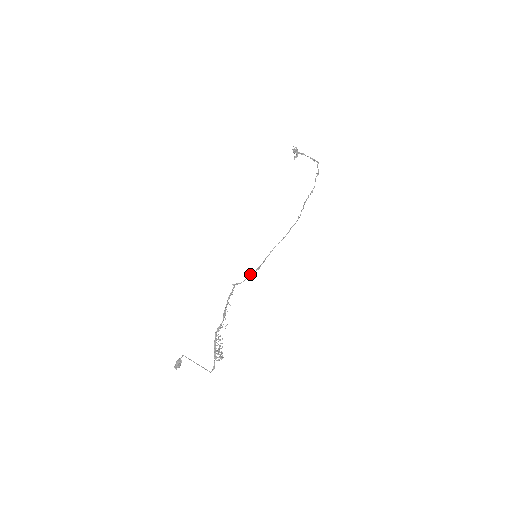
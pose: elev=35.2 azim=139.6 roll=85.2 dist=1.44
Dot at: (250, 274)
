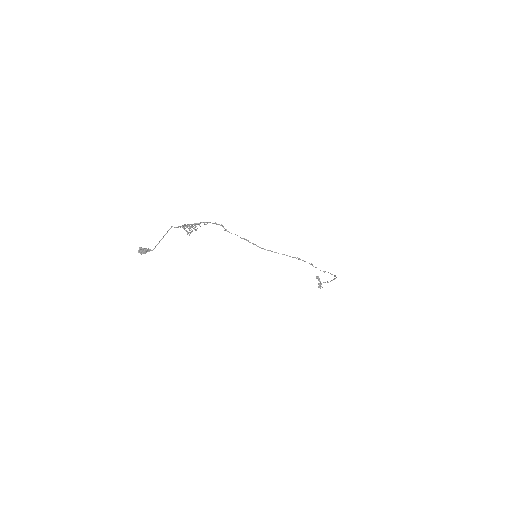
Dot at: (244, 239)
